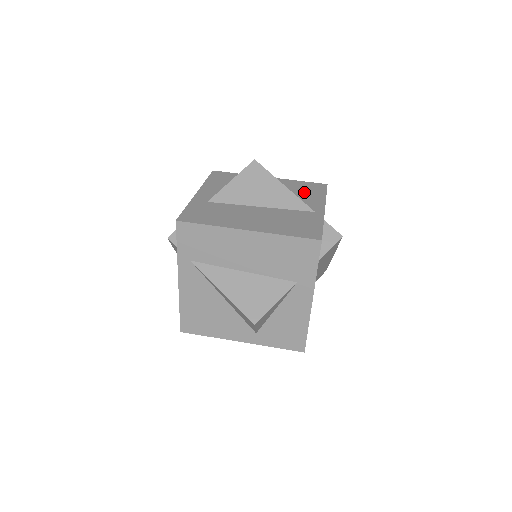
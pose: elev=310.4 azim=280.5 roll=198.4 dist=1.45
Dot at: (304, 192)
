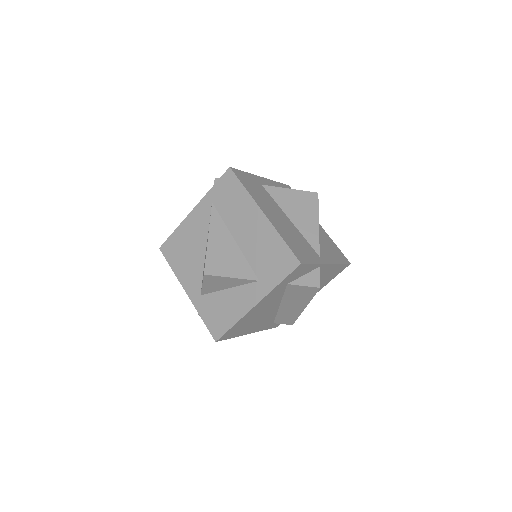
Dot at: (329, 247)
